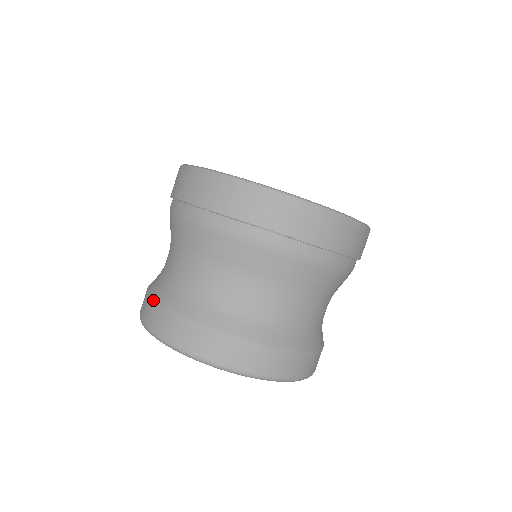
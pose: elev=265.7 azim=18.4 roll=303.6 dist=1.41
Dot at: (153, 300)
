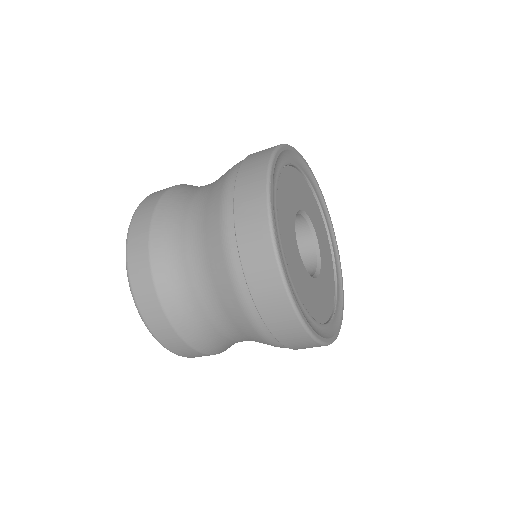
Dot at: (184, 343)
